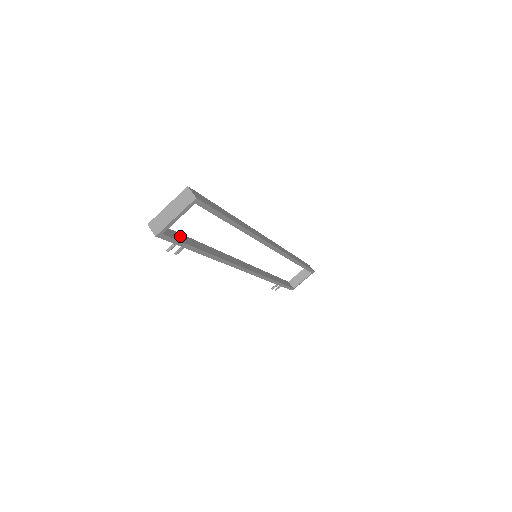
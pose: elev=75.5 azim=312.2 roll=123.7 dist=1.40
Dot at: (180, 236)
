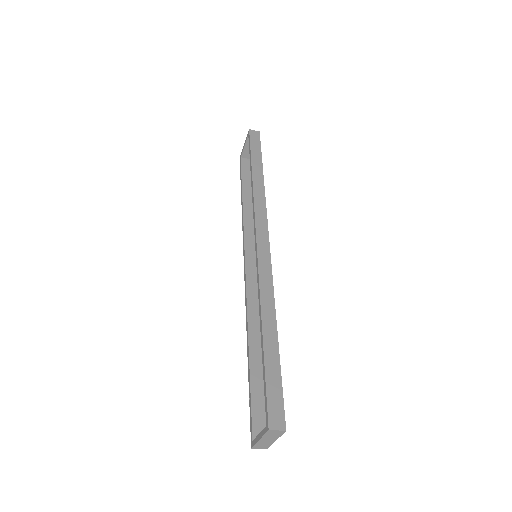
Dot at: (256, 398)
